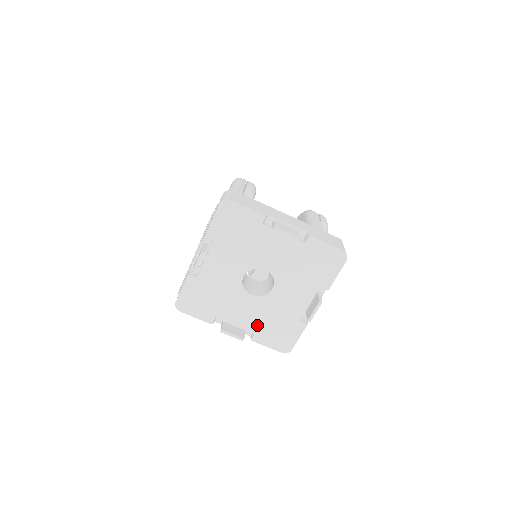
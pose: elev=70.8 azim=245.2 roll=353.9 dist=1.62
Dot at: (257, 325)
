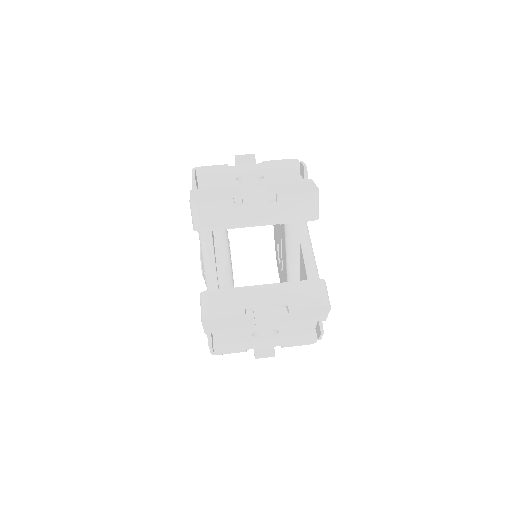
Dot at: (273, 190)
